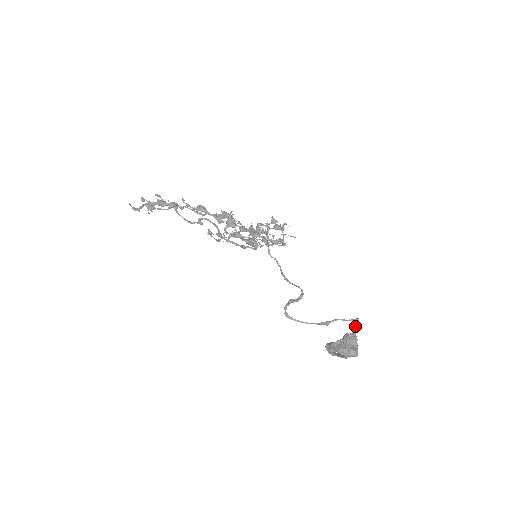
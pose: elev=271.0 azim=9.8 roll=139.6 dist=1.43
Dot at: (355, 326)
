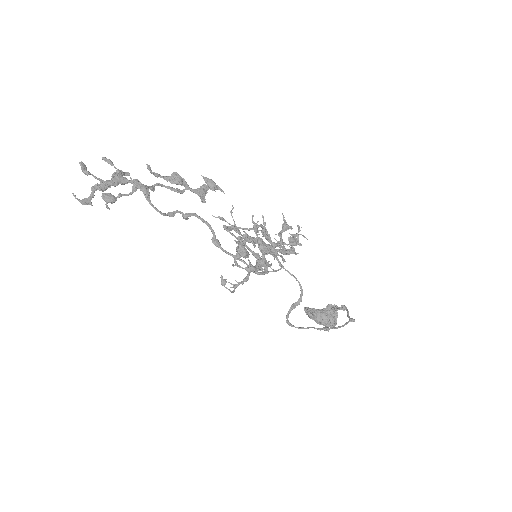
Dot at: (343, 308)
